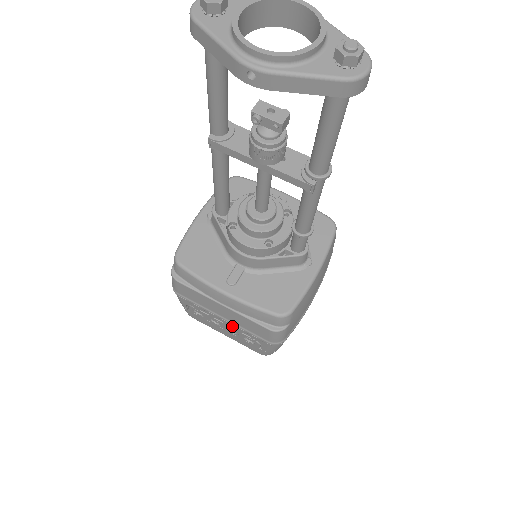
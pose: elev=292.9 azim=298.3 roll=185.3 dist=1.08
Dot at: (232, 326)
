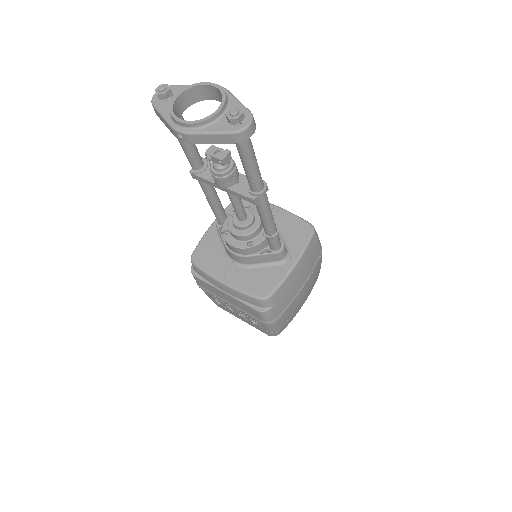
Dot at: (239, 310)
